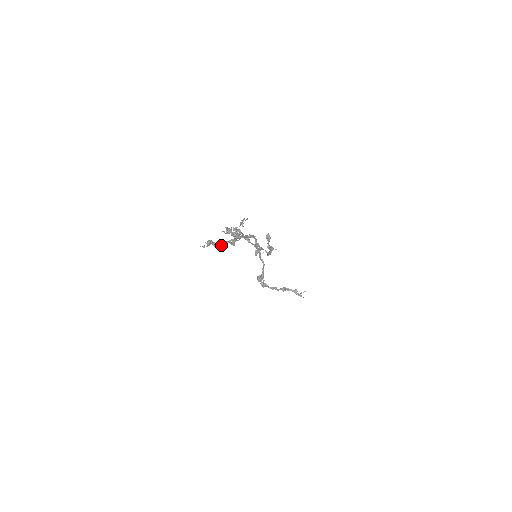
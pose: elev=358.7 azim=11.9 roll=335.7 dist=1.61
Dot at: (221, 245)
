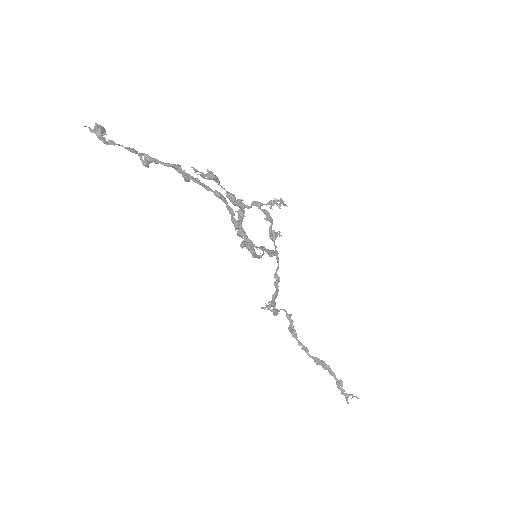
Dot at: (111, 141)
